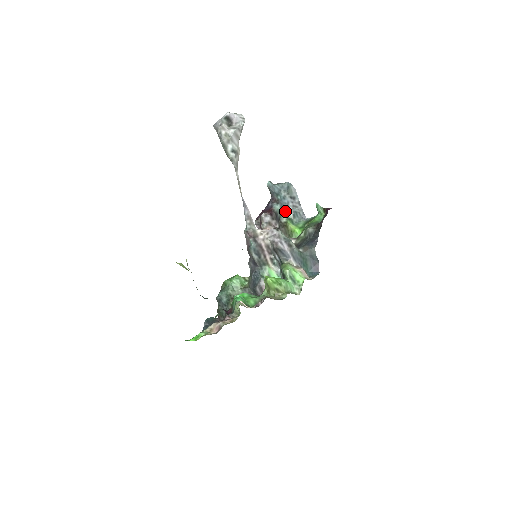
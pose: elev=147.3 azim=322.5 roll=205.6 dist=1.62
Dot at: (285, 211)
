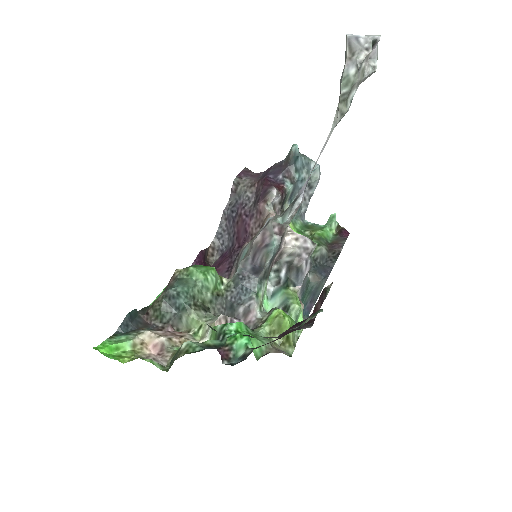
Dot at: (292, 197)
